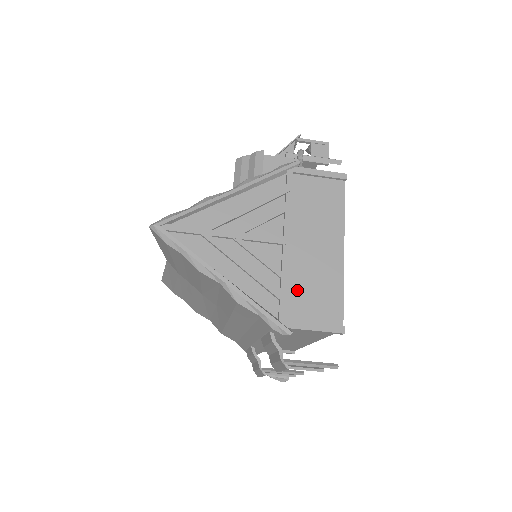
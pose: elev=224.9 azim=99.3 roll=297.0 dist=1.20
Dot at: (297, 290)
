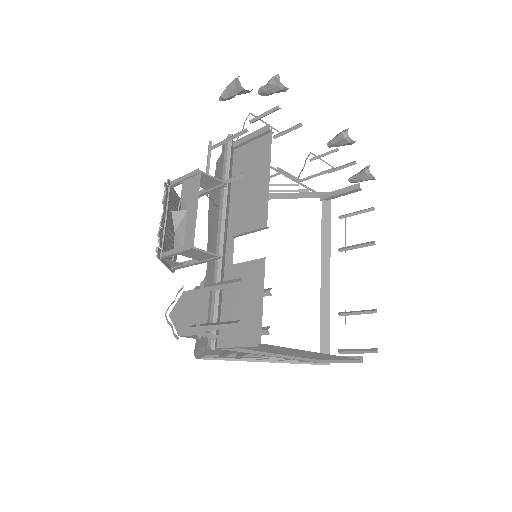
Dot at: occluded
